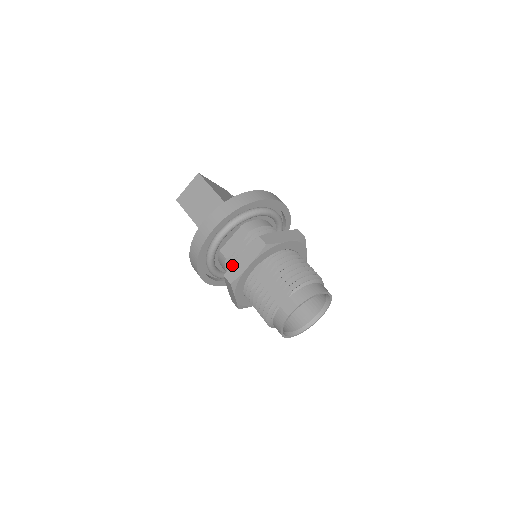
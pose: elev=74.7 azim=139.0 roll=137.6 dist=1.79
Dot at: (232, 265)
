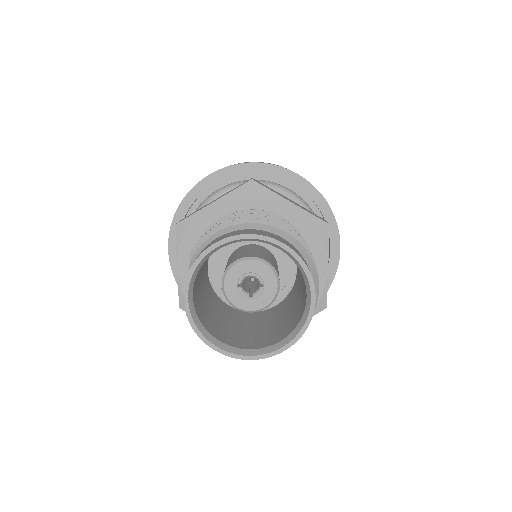
Dot at: occluded
